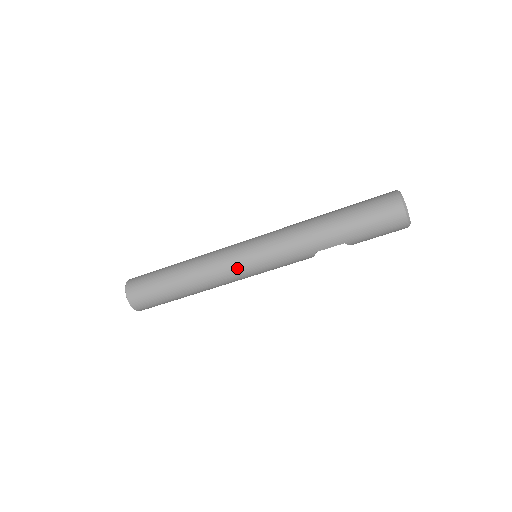
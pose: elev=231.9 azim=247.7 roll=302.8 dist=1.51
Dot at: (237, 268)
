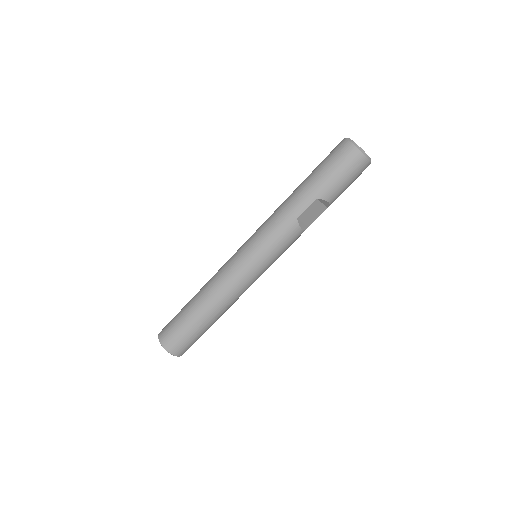
Dot at: (237, 266)
